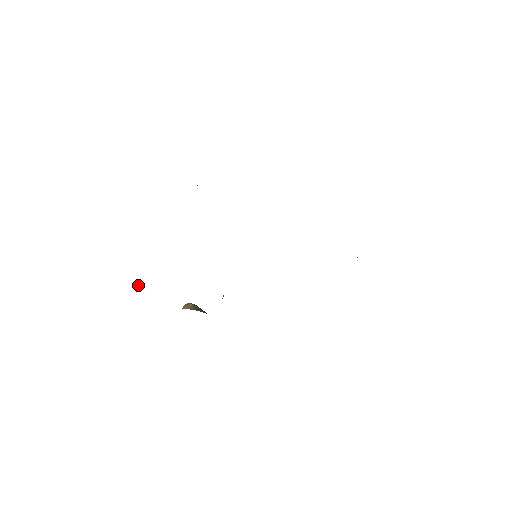
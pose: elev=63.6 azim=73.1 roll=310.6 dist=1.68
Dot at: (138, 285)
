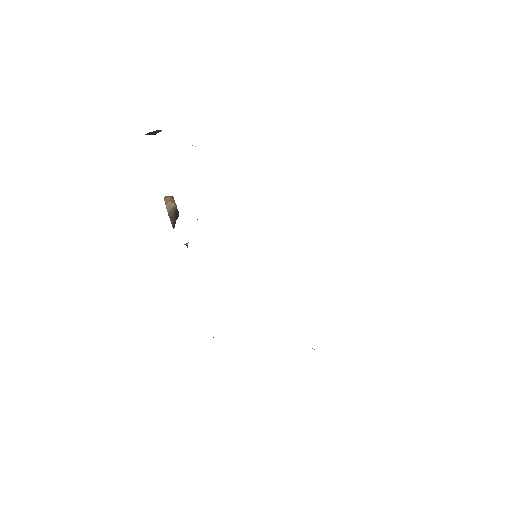
Dot at: (153, 134)
